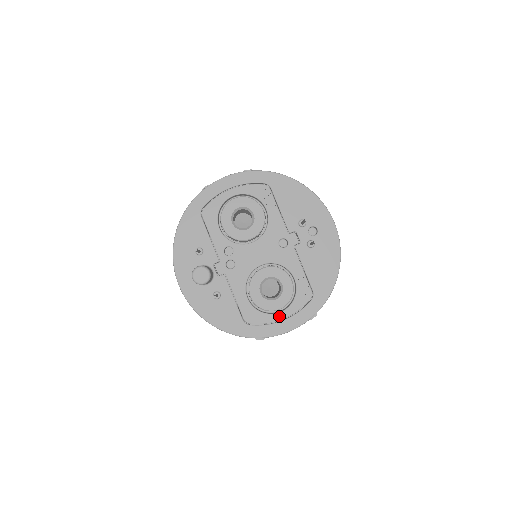
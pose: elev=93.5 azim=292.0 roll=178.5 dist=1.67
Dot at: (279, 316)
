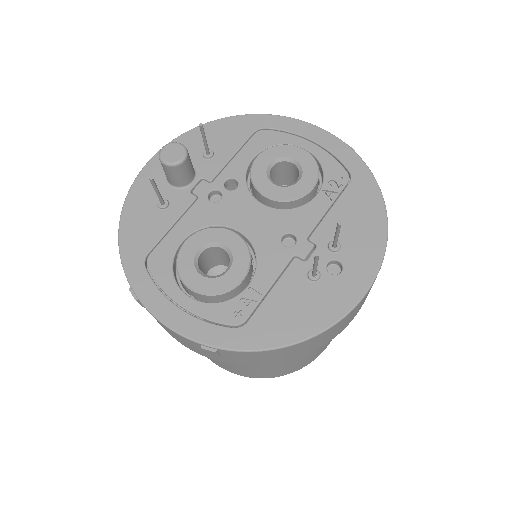
Dot at: (181, 297)
